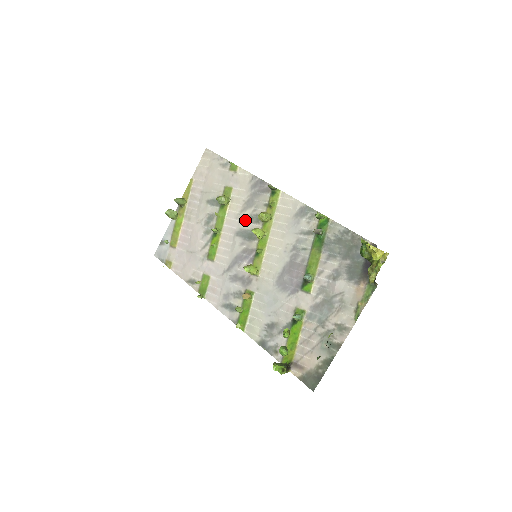
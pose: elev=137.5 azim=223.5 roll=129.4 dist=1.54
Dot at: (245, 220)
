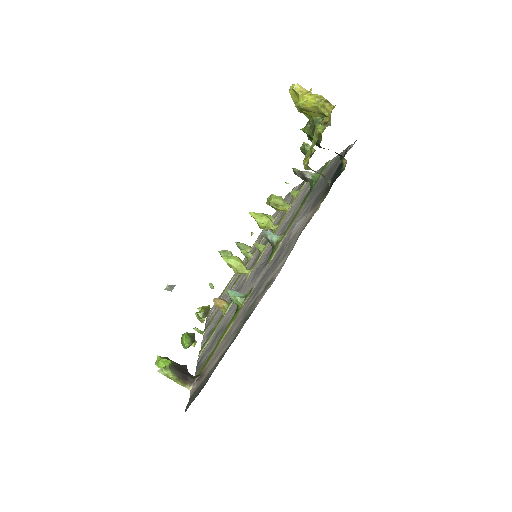
Dot at: occluded
